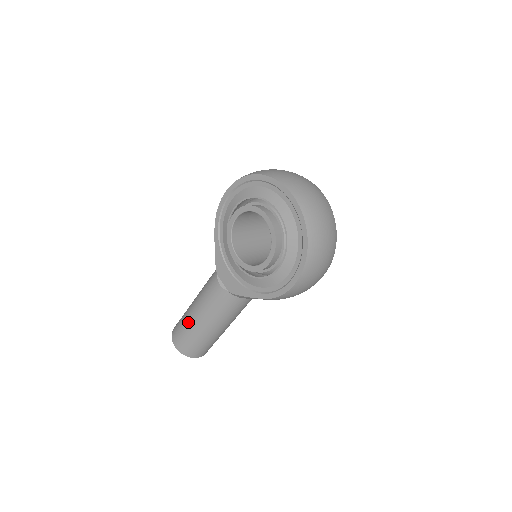
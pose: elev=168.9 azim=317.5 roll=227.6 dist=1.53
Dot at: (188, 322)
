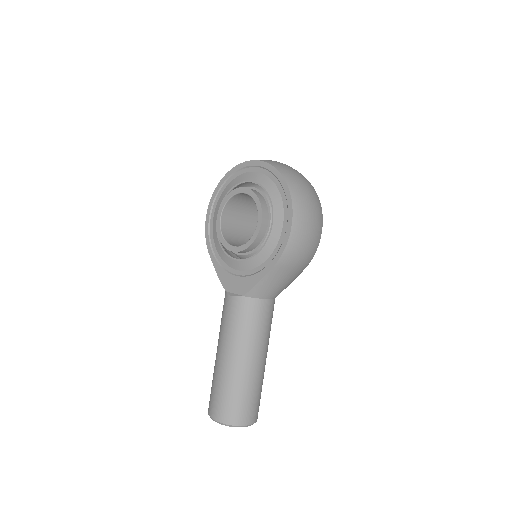
Dot at: (218, 372)
